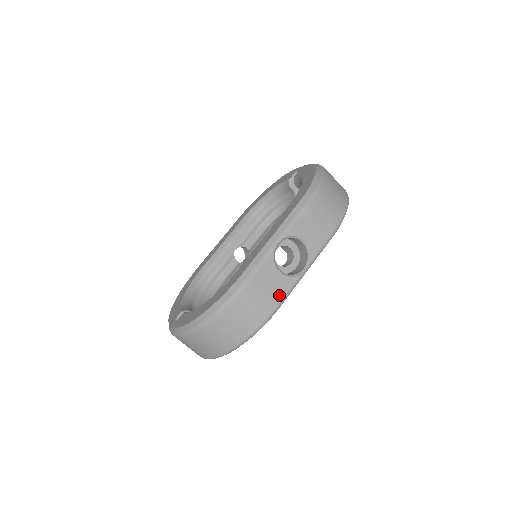
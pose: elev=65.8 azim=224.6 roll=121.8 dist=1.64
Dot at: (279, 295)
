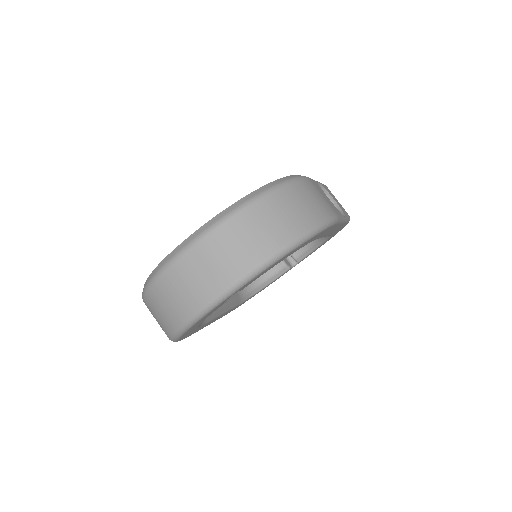
Dot at: (335, 210)
